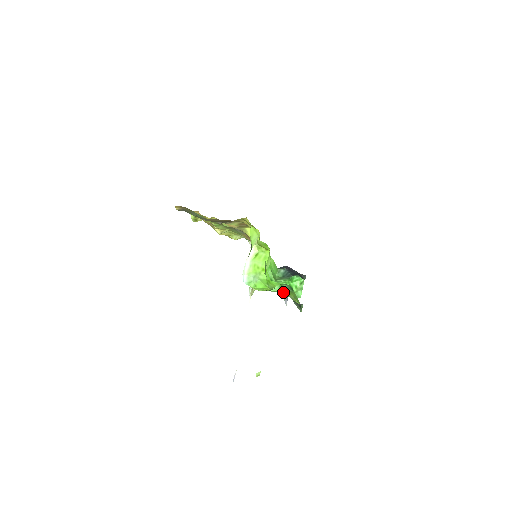
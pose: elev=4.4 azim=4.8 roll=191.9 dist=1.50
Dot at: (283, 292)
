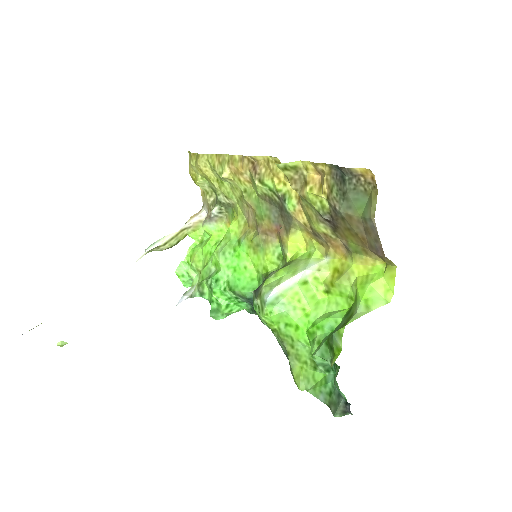
Dot at: (291, 348)
